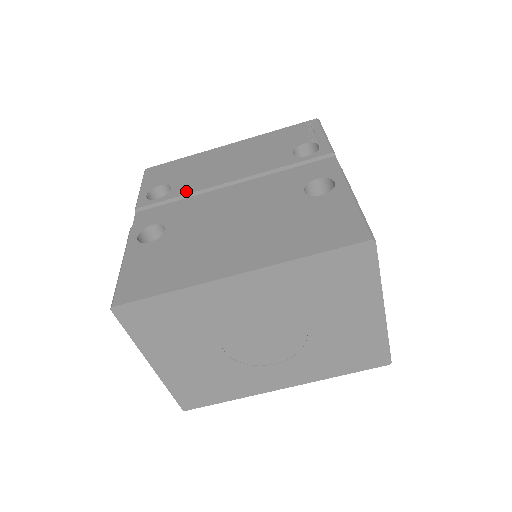
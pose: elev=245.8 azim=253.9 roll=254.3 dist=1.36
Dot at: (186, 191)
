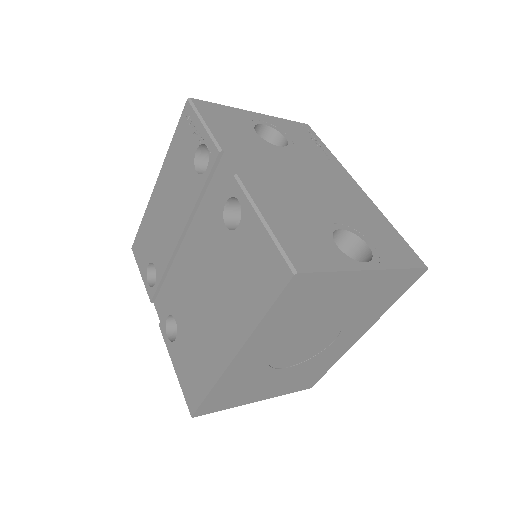
Dot at: (163, 266)
